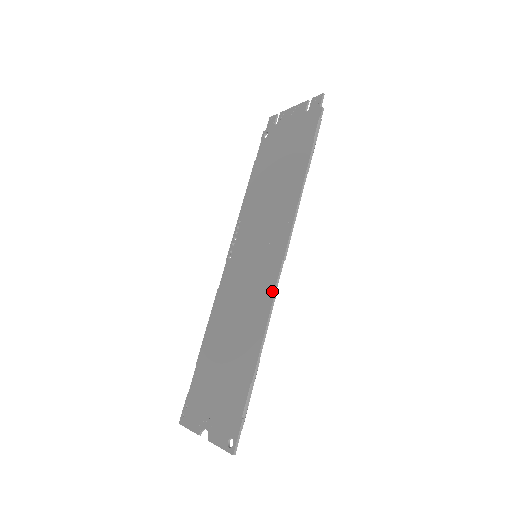
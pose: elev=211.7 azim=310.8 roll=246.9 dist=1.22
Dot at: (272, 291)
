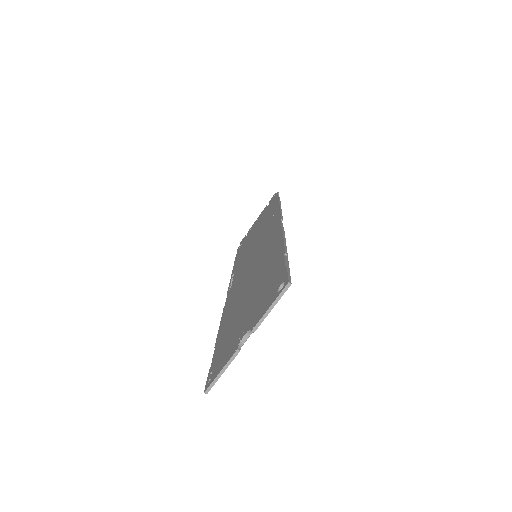
Dot at: (279, 230)
